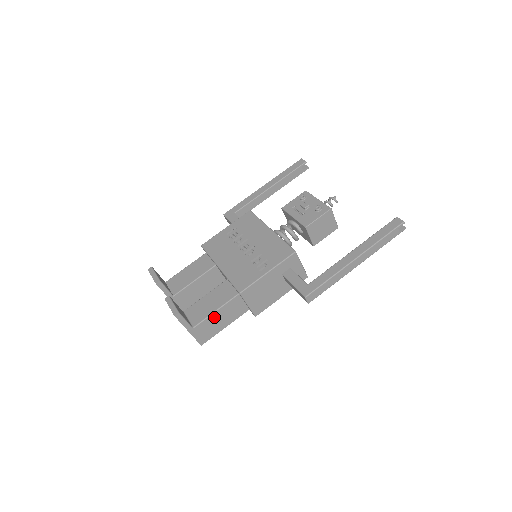
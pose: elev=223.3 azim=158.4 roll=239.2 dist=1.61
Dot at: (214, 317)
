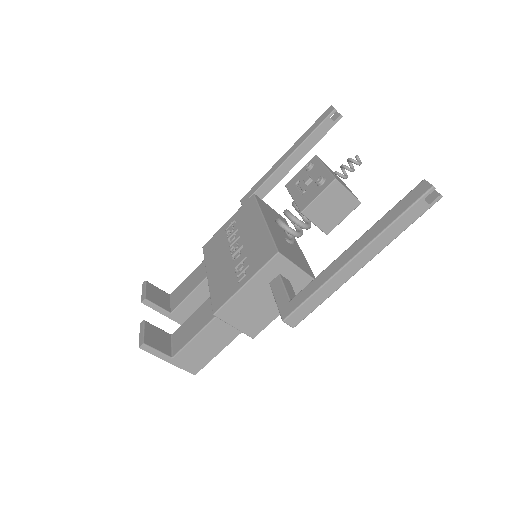
Dot at: (196, 343)
